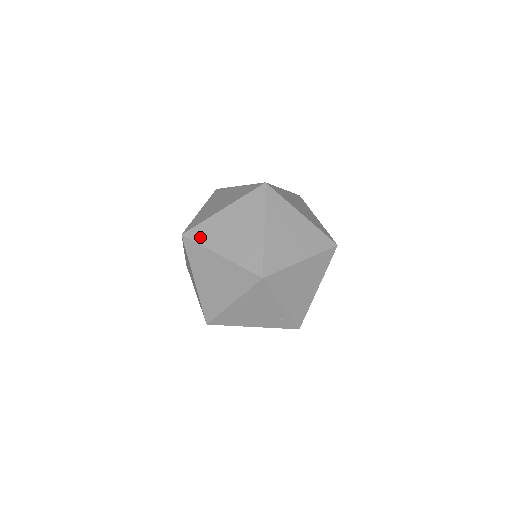
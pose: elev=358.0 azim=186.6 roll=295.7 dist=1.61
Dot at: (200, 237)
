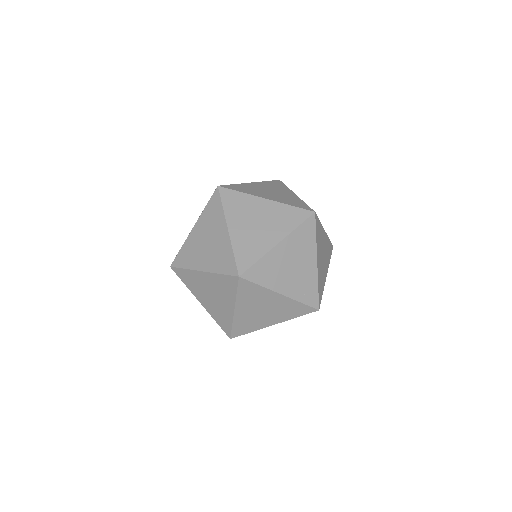
Dot at: (259, 277)
